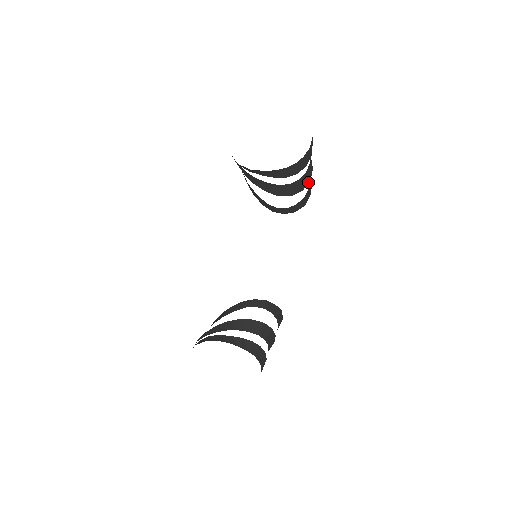
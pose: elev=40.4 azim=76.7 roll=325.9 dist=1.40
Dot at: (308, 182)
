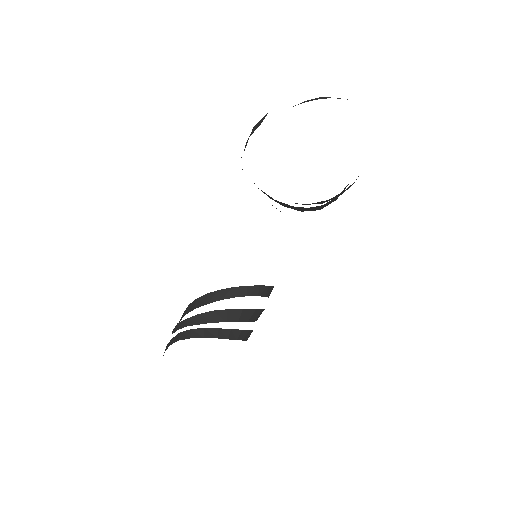
Dot at: occluded
